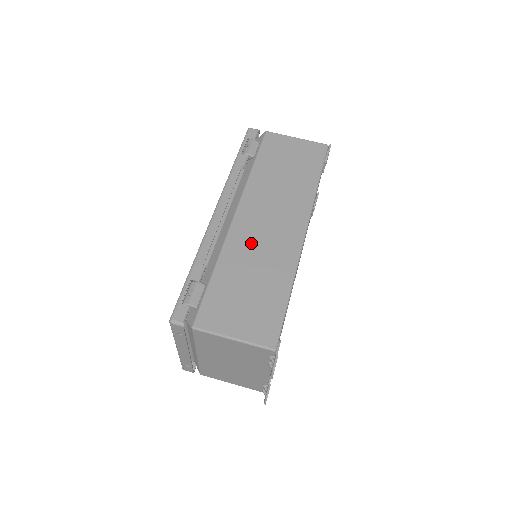
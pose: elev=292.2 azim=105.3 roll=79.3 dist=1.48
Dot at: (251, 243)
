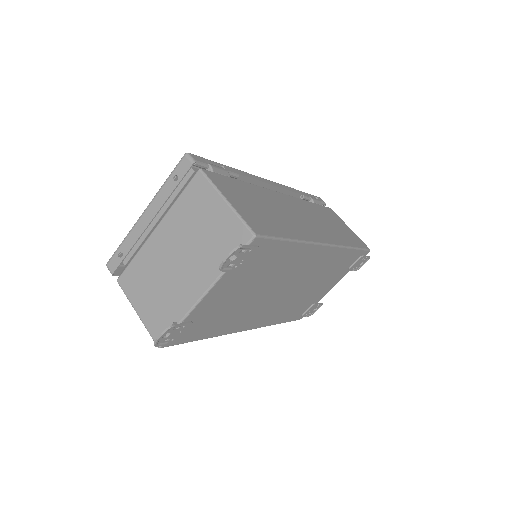
Dot at: (283, 206)
